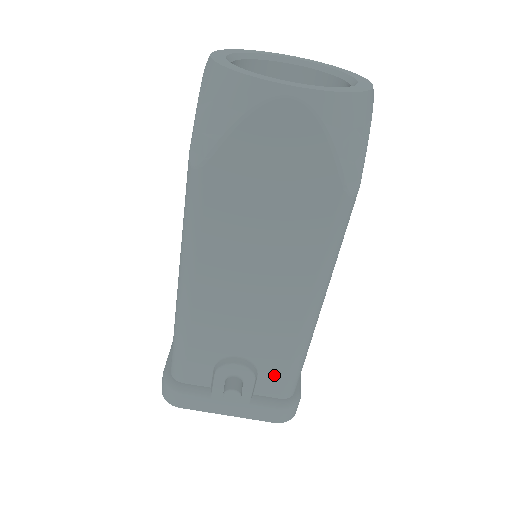
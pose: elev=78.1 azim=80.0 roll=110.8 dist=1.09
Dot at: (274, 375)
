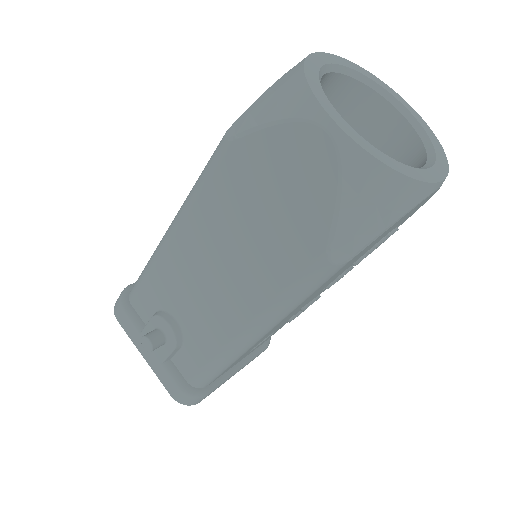
Dot at: (192, 359)
